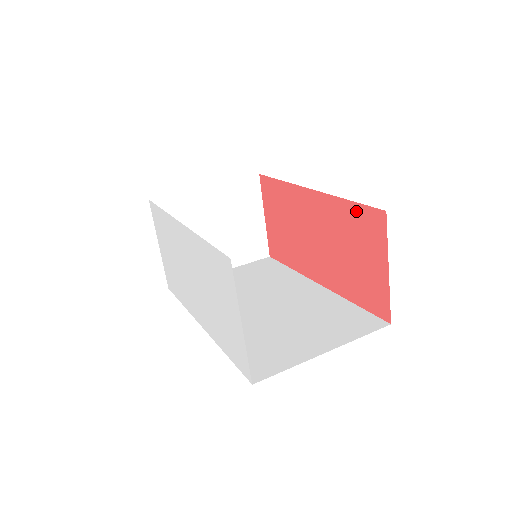
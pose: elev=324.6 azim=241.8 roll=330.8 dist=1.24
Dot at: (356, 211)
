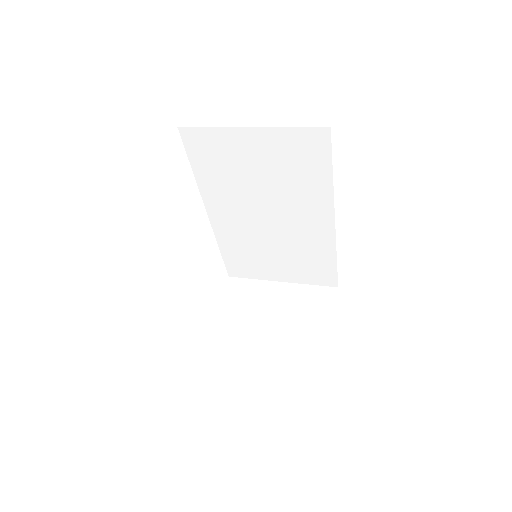
Dot at: occluded
